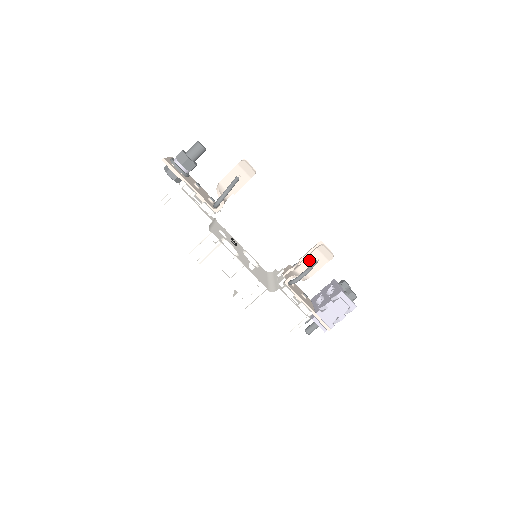
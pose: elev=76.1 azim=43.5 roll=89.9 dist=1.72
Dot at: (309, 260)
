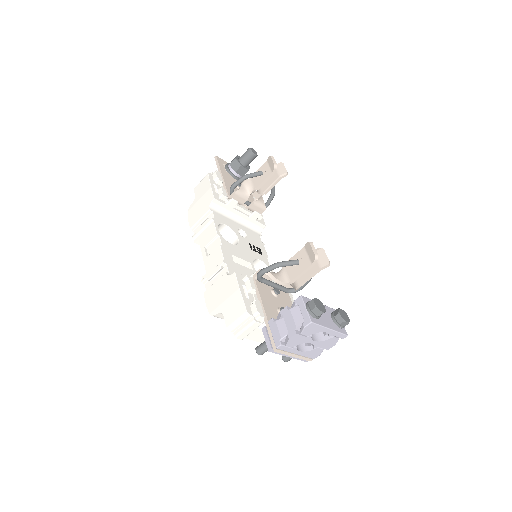
Dot at: occluded
